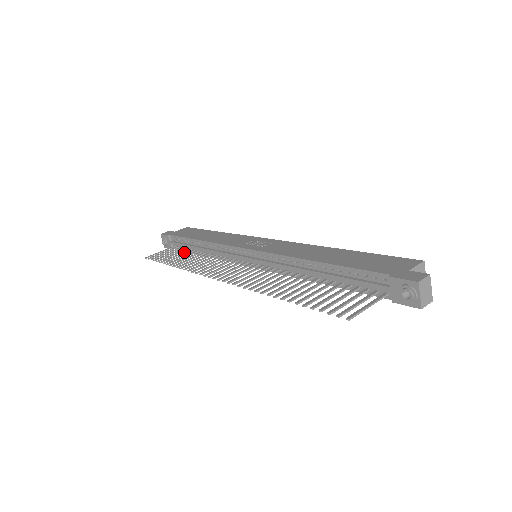
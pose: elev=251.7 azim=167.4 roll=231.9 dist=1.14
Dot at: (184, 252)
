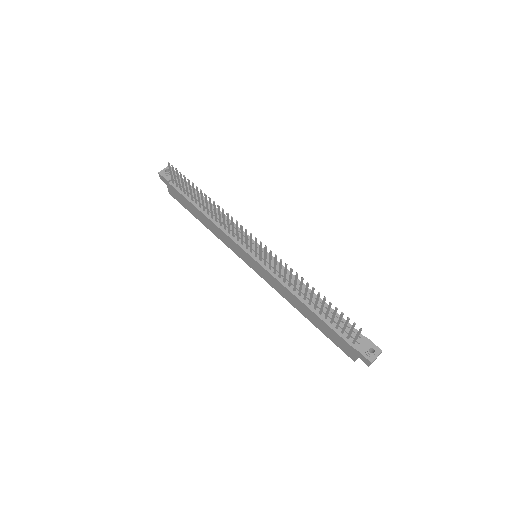
Dot at: occluded
